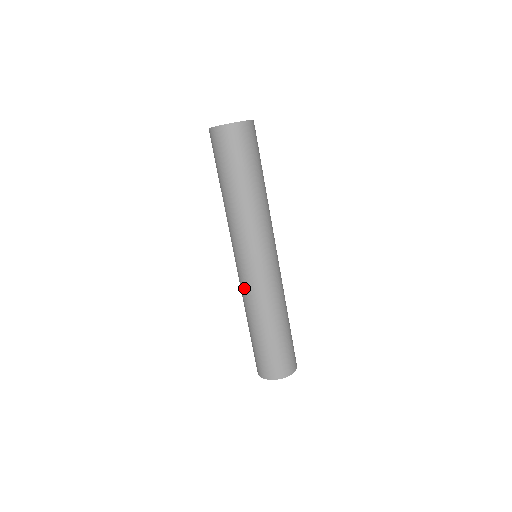
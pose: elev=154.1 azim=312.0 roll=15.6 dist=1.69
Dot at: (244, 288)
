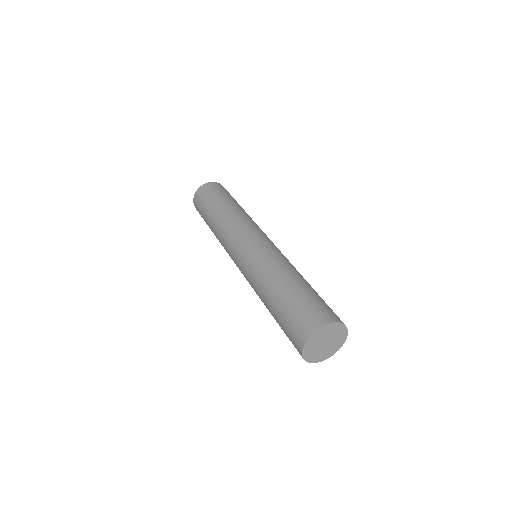
Dot at: (254, 262)
